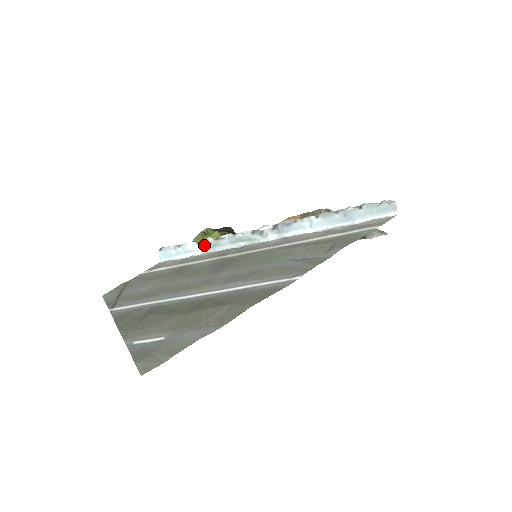
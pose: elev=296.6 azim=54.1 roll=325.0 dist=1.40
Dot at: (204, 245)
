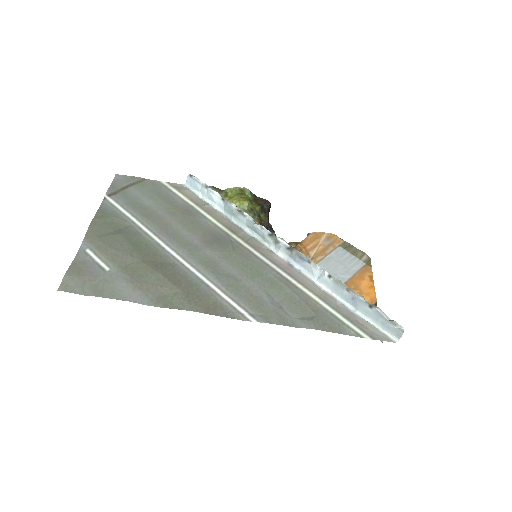
Dot at: (226, 206)
